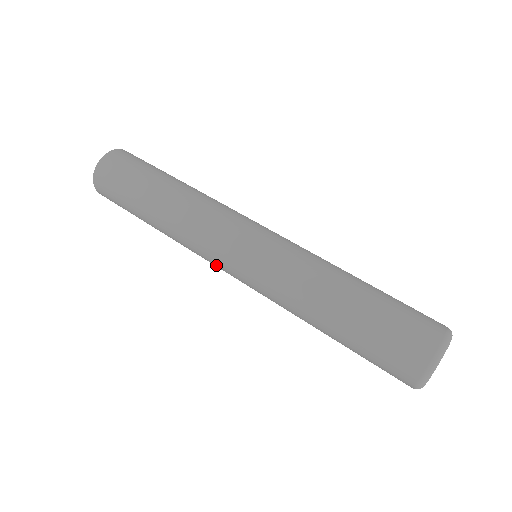
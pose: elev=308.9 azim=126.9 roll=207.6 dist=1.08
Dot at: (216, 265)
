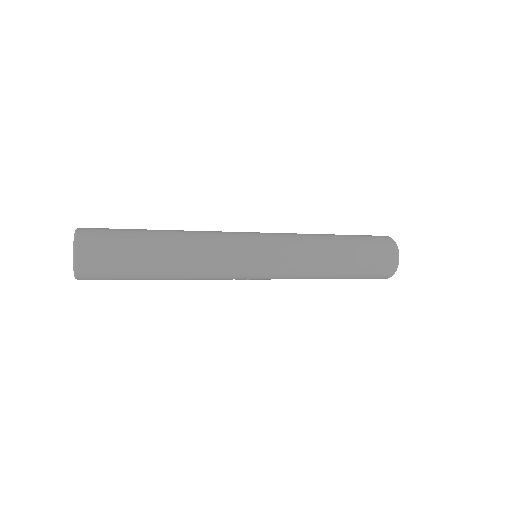
Dot at: (239, 248)
